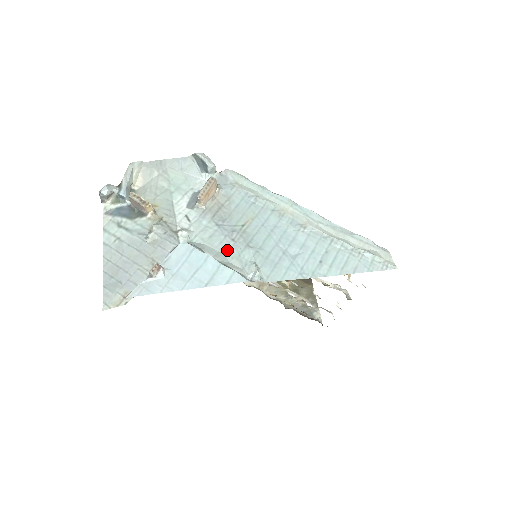
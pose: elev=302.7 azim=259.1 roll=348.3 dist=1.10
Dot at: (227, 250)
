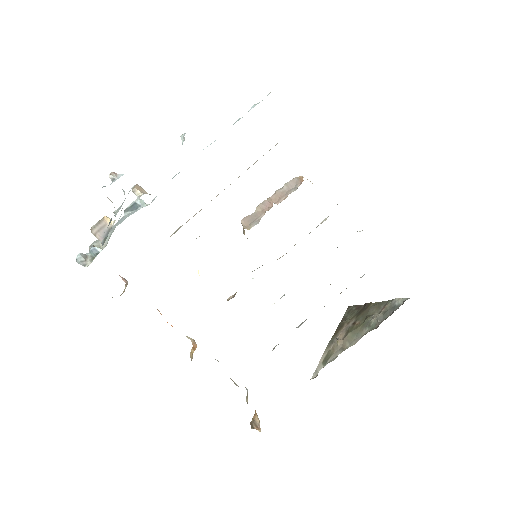
Dot at: occluded
